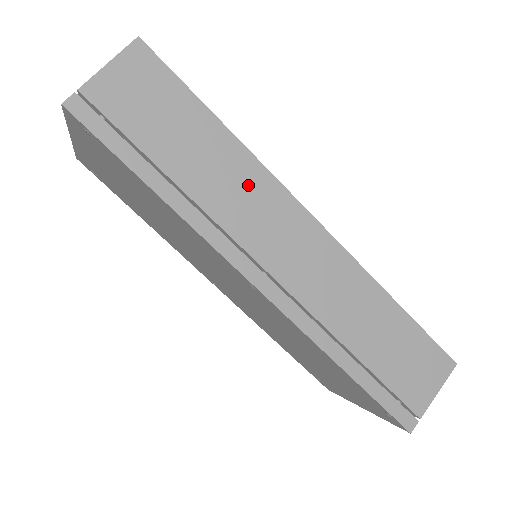
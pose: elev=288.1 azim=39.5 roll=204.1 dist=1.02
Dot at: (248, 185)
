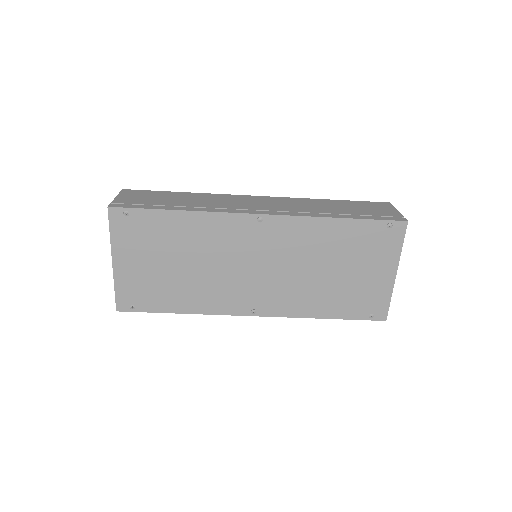
Dot at: (216, 198)
